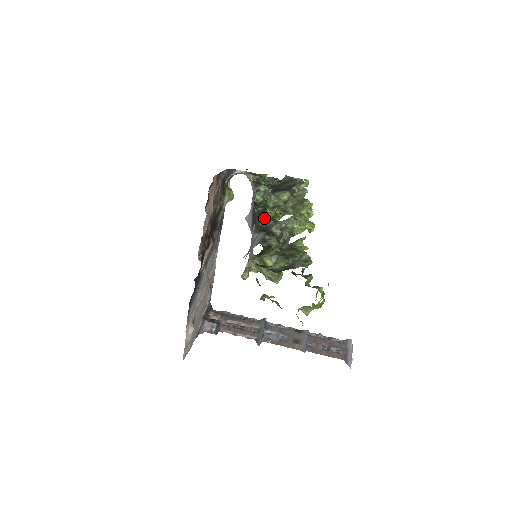
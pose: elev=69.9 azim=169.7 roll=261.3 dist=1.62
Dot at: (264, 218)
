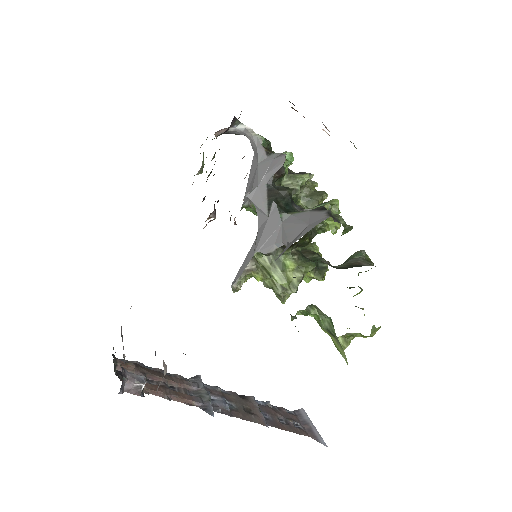
Dot at: (288, 197)
